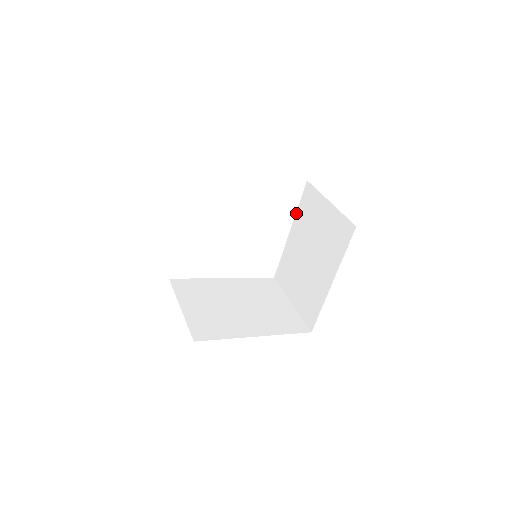
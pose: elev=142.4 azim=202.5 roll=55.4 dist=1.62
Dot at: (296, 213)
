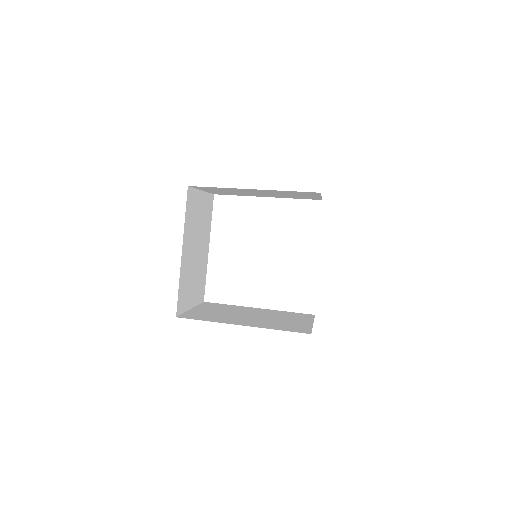
Dot at: occluded
